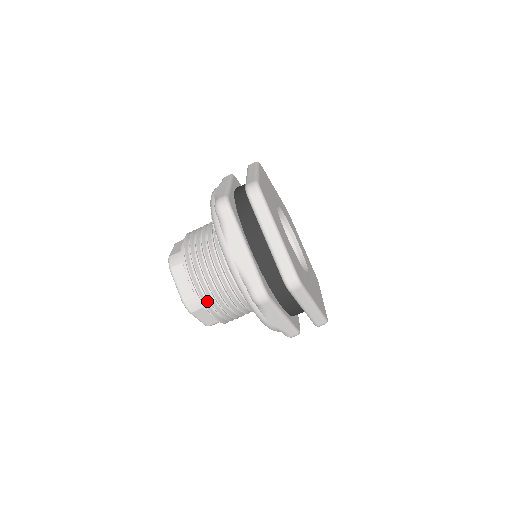
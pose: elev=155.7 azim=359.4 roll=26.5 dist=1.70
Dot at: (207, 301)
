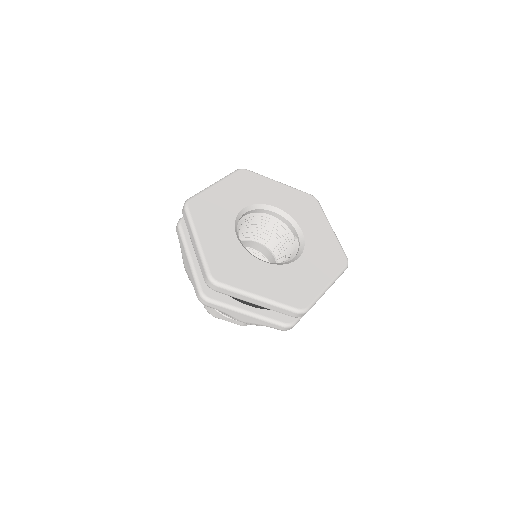
Dot at: occluded
